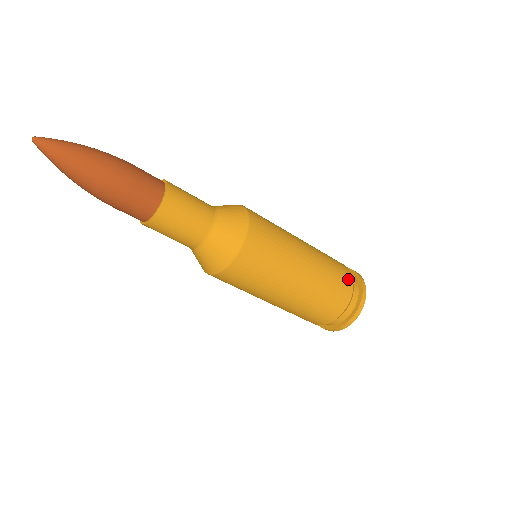
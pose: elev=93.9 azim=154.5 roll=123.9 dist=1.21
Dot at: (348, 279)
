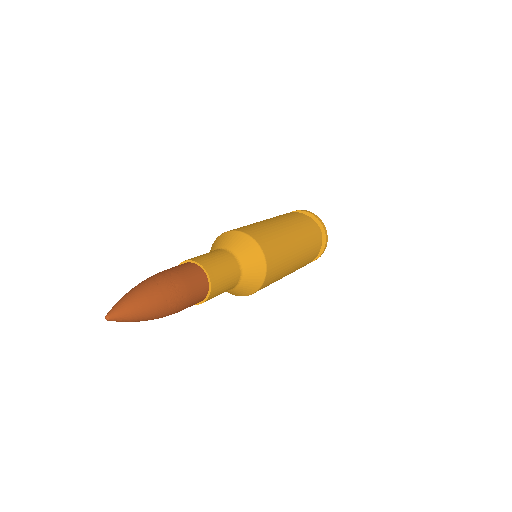
Dot at: (302, 215)
